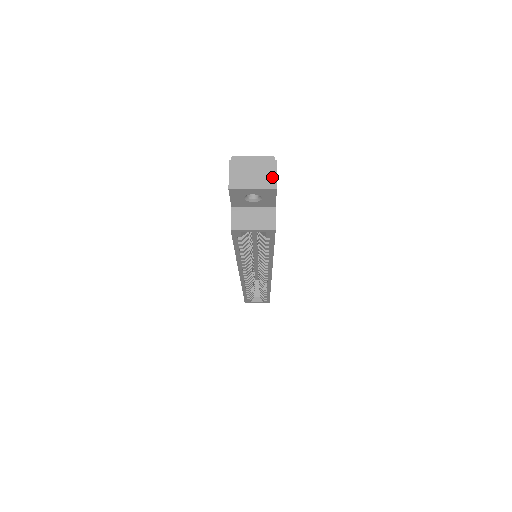
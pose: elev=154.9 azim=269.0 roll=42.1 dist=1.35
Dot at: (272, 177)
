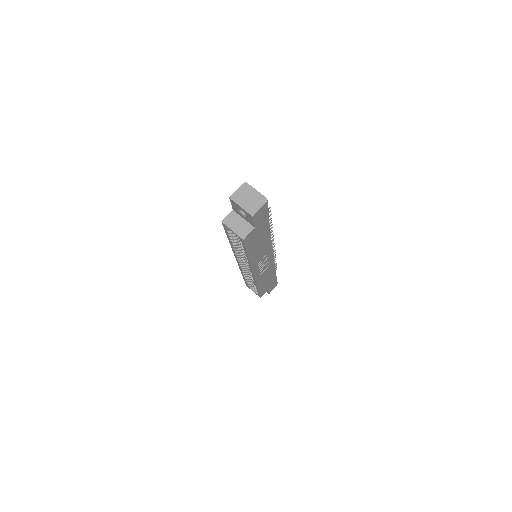
Dot at: (256, 208)
